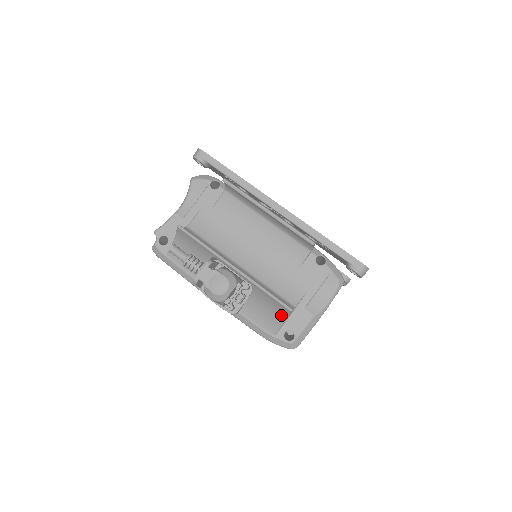
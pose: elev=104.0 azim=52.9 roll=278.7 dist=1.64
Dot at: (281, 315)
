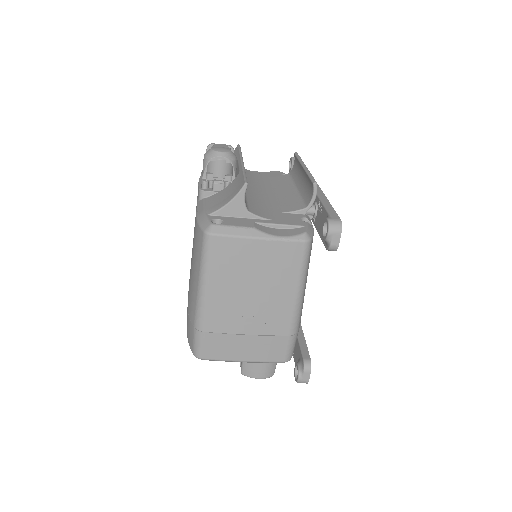
Dot at: (233, 195)
